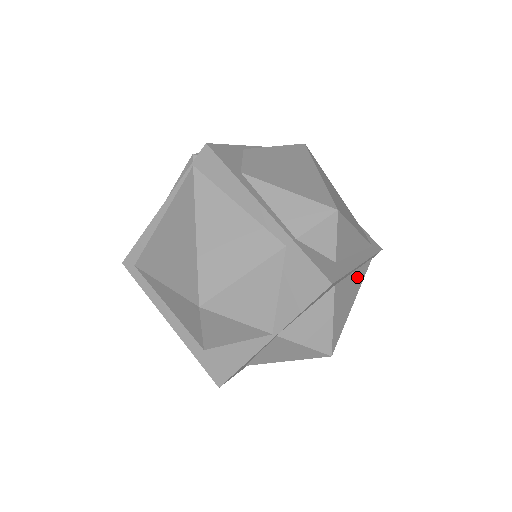
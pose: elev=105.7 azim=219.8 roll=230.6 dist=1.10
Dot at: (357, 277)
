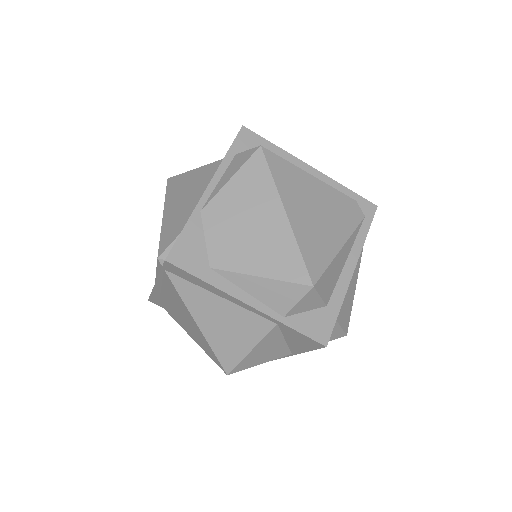
Dot at: occluded
